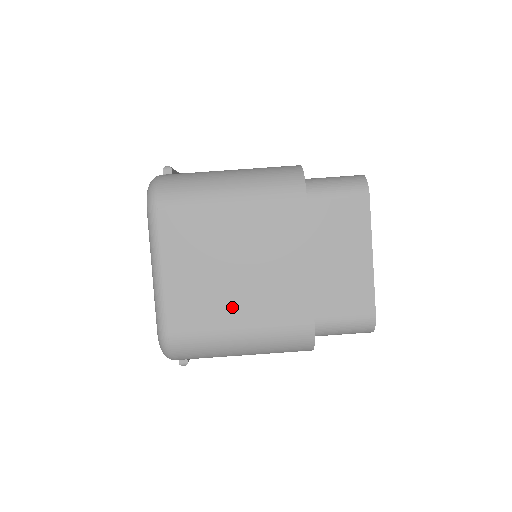
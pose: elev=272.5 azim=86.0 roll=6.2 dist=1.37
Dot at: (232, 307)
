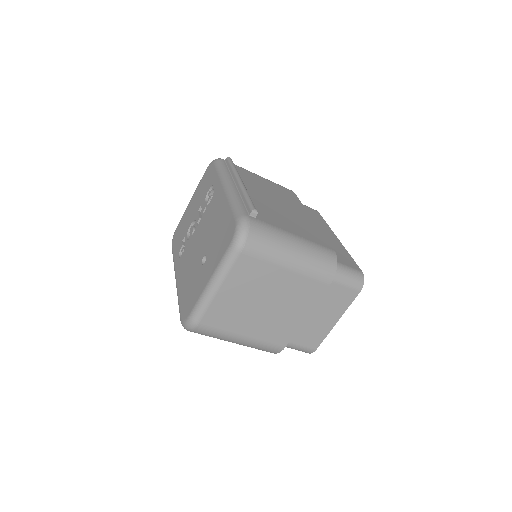
Dot at: (247, 324)
